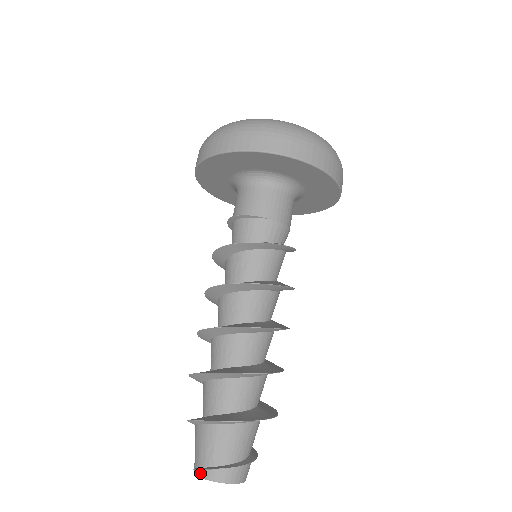
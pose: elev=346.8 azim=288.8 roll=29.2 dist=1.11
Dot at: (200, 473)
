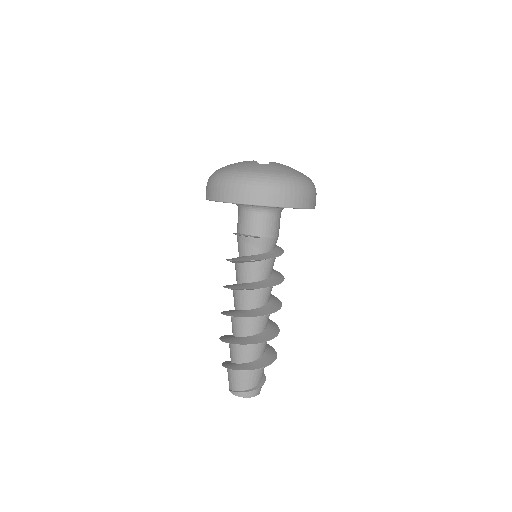
Dot at: (237, 394)
